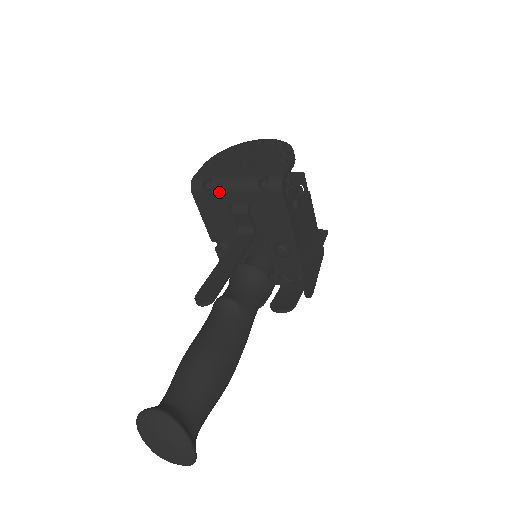
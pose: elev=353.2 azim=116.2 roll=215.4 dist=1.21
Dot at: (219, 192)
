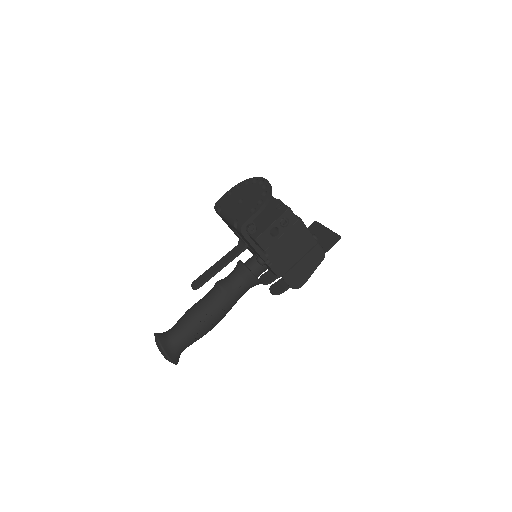
Dot at: (223, 218)
